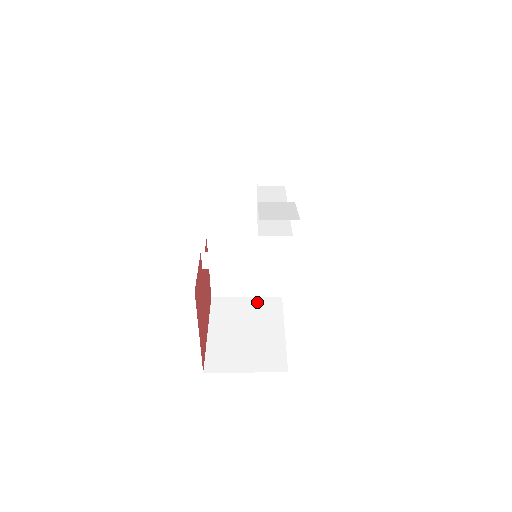
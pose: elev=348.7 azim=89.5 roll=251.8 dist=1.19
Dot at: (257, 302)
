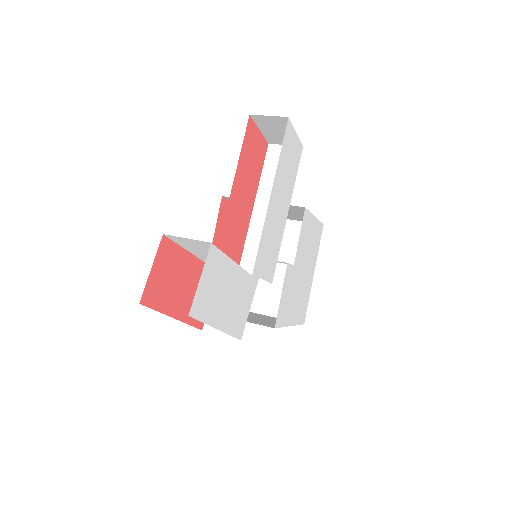
Dot at: (296, 228)
